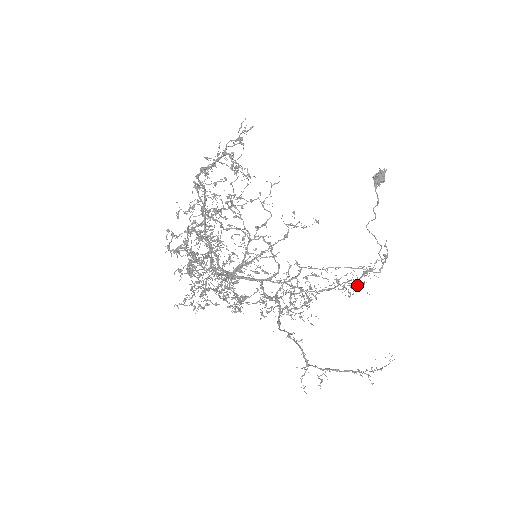
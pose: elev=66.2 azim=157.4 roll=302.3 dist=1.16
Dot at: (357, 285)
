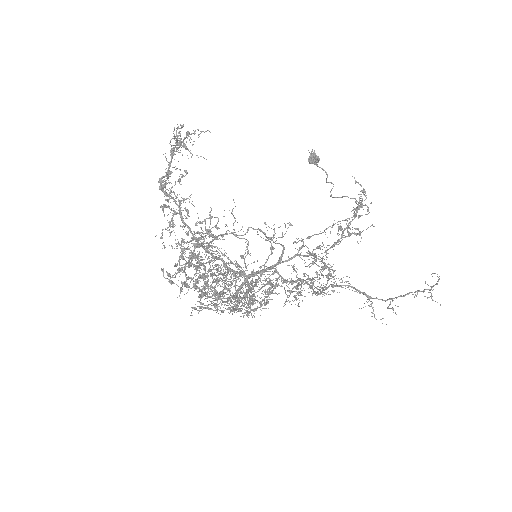
Dot at: (358, 216)
